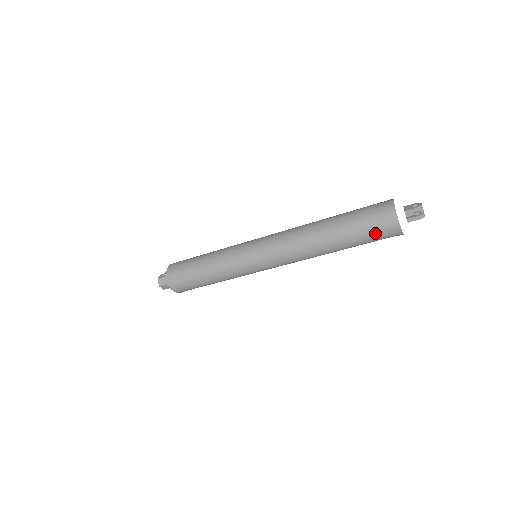
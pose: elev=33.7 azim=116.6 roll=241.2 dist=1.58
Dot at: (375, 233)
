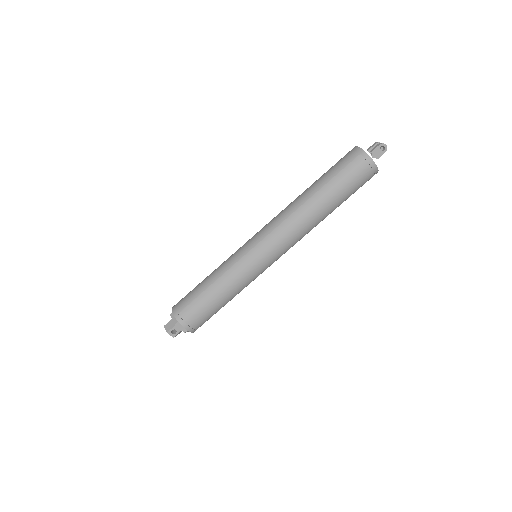
Dot at: (340, 162)
